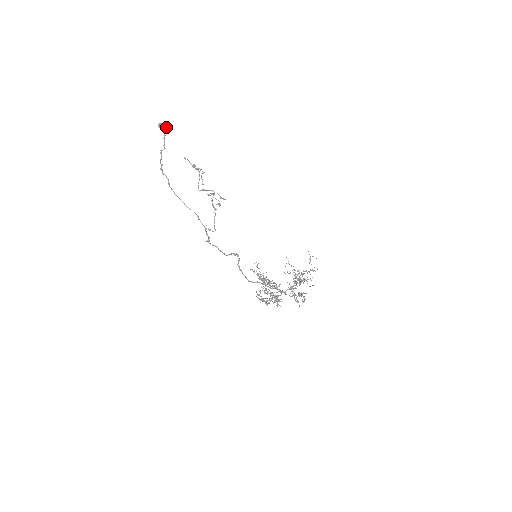
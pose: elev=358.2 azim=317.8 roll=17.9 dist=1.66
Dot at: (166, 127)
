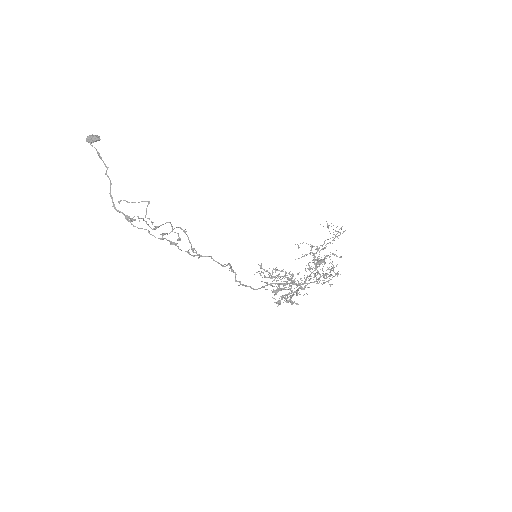
Dot at: (94, 141)
